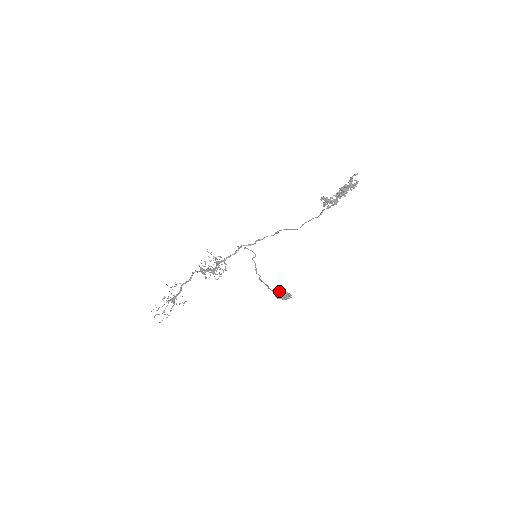
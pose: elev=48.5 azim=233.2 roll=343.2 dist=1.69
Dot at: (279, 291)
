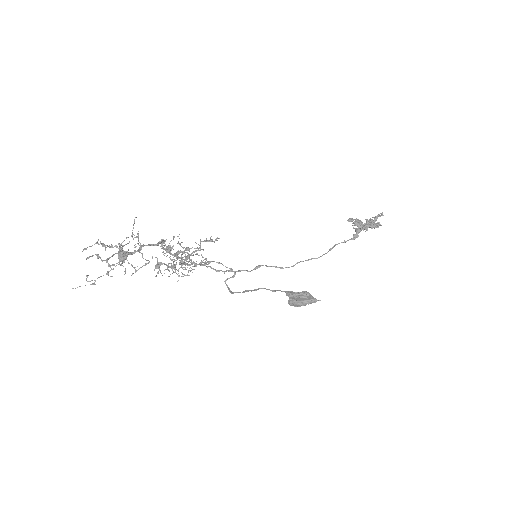
Dot at: (296, 293)
